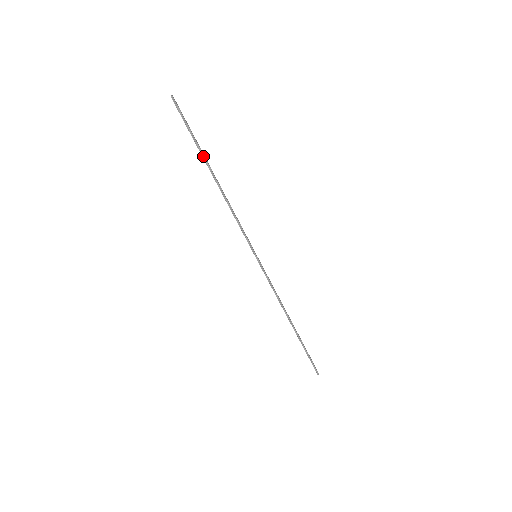
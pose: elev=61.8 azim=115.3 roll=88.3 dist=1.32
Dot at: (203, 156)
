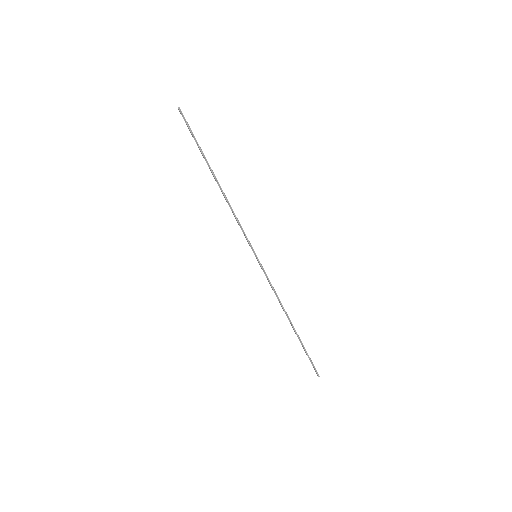
Dot at: (207, 161)
